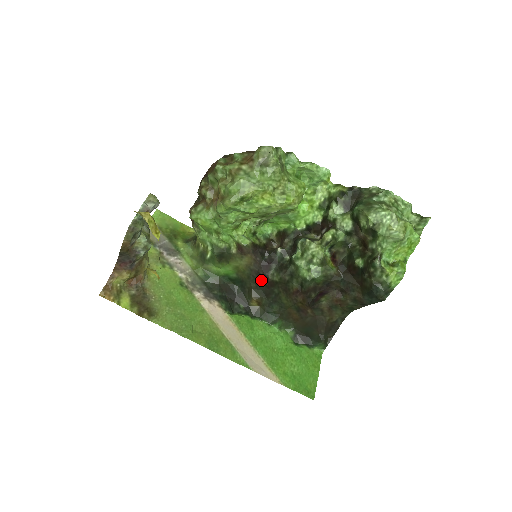
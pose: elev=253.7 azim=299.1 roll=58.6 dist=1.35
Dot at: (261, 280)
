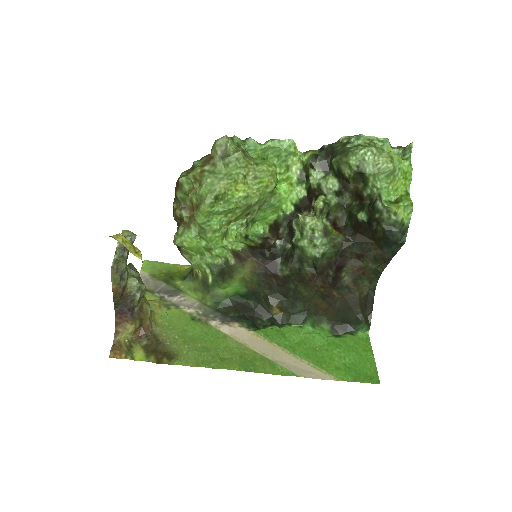
Dot at: (272, 282)
